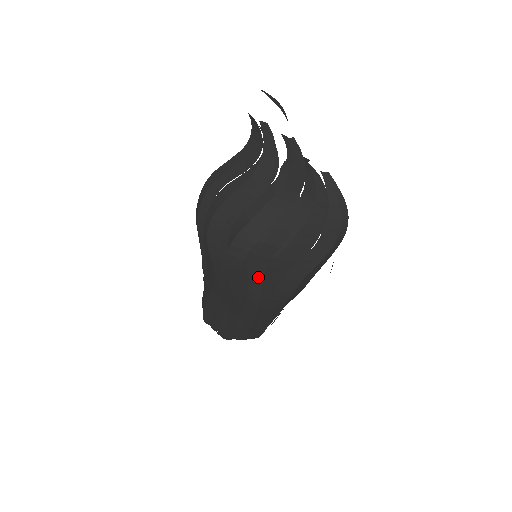
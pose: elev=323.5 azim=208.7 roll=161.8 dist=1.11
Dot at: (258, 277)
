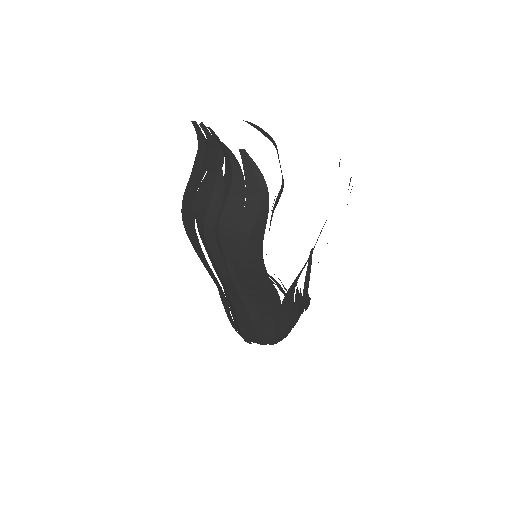
Dot at: (215, 248)
